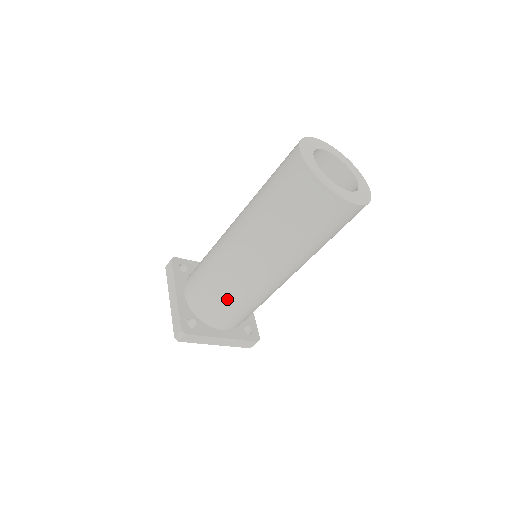
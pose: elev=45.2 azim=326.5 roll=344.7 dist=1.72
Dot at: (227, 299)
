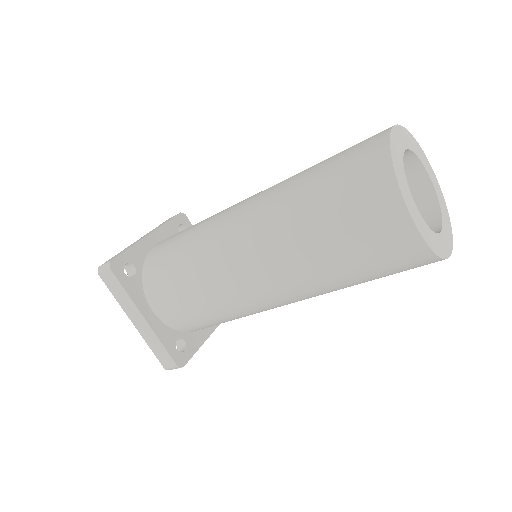
Dot at: occluded
